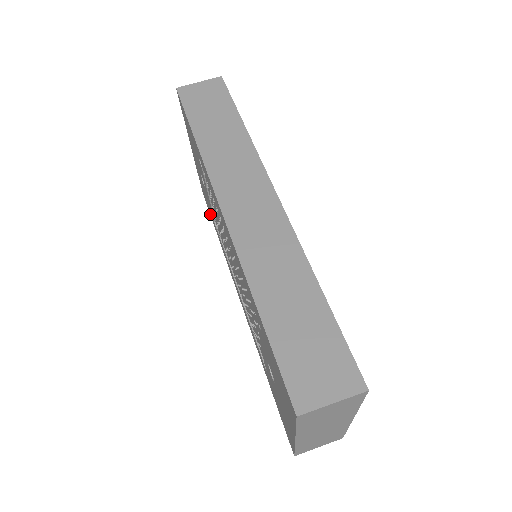
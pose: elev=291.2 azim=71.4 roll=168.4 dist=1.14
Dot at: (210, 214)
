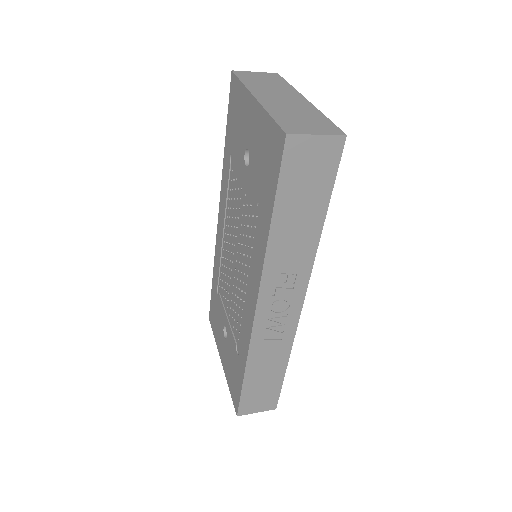
Dot at: (239, 389)
